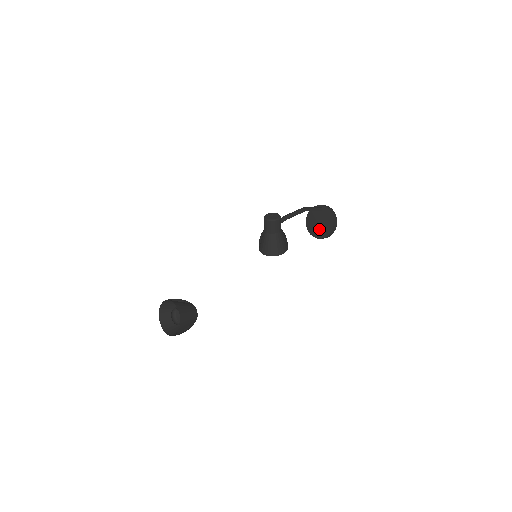
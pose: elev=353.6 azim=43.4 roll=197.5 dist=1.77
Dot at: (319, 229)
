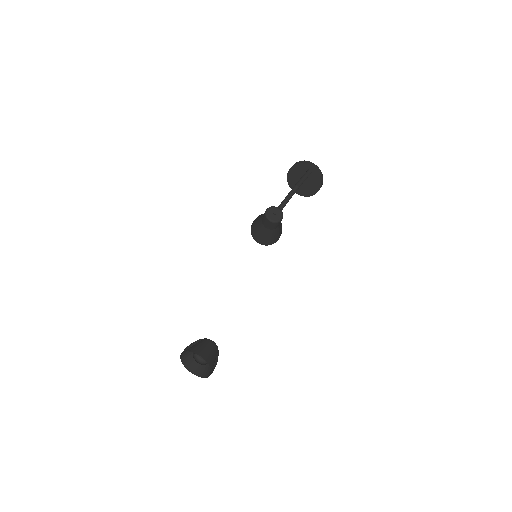
Dot at: (302, 187)
